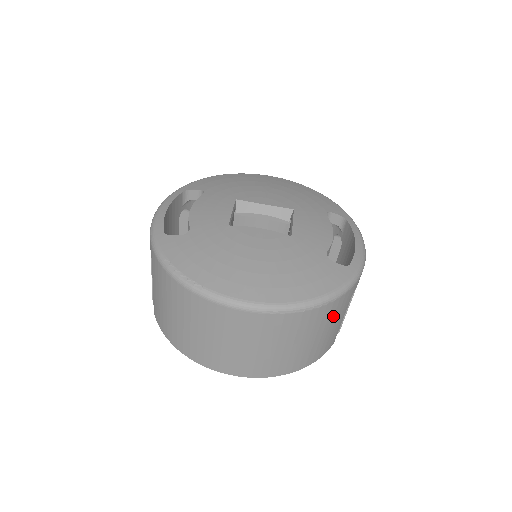
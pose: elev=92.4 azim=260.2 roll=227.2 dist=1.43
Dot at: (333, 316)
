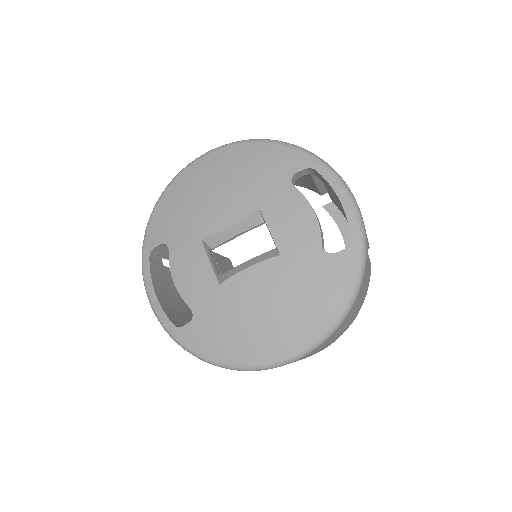
Dot at: (363, 287)
